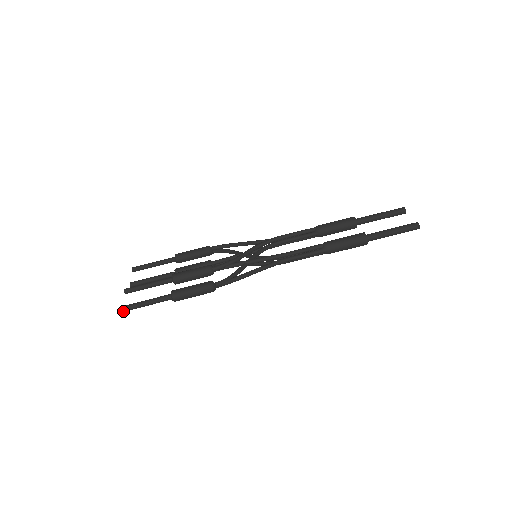
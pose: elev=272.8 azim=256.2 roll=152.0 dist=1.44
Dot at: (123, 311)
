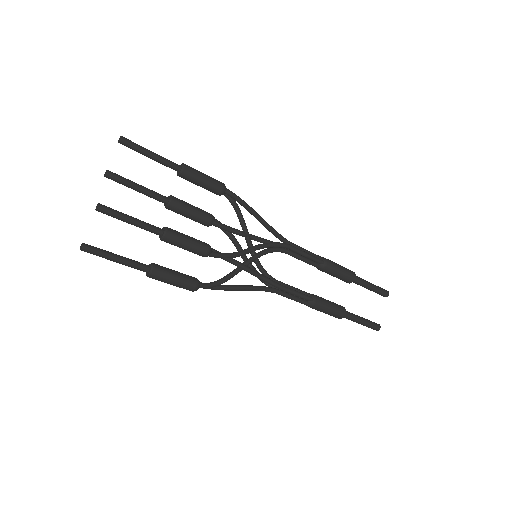
Dot at: (83, 250)
